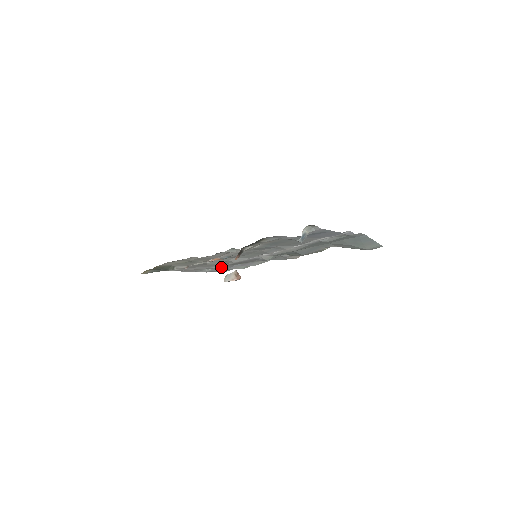
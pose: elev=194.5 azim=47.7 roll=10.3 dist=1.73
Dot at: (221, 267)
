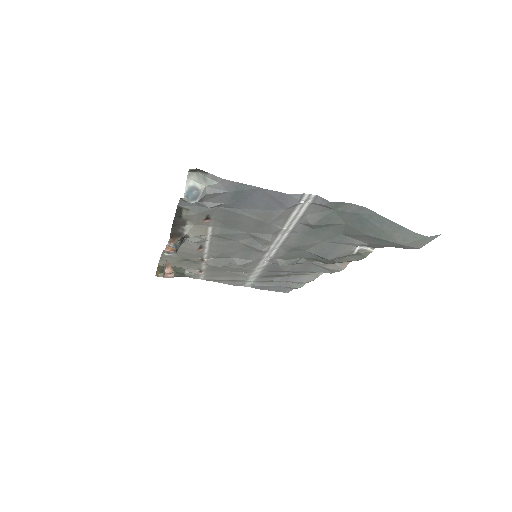
Dot at: (265, 281)
